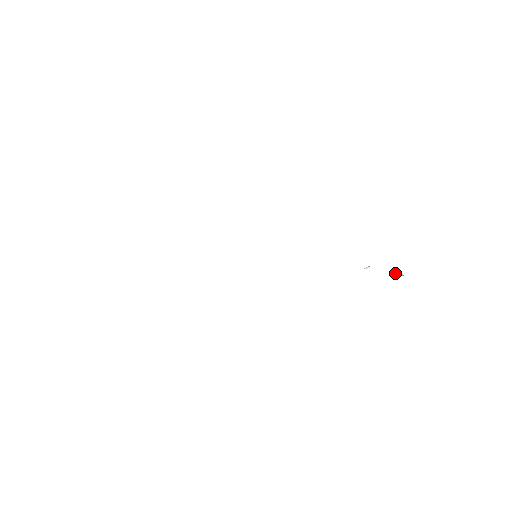
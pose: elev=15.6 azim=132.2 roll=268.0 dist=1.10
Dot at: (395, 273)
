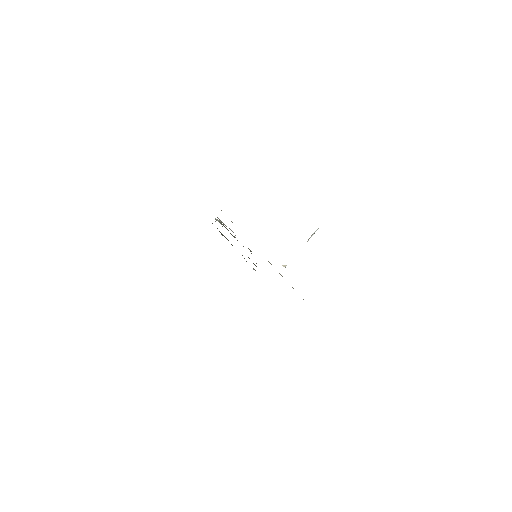
Dot at: occluded
